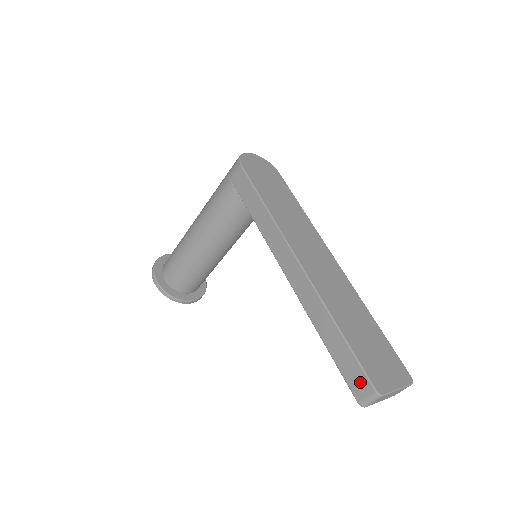
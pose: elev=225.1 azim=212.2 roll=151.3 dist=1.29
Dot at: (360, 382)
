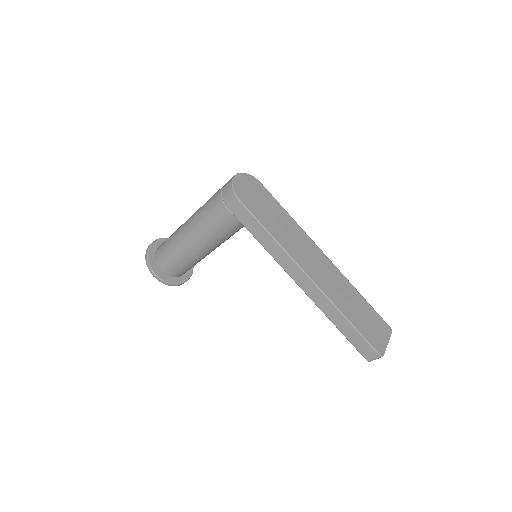
Dot at: (368, 351)
